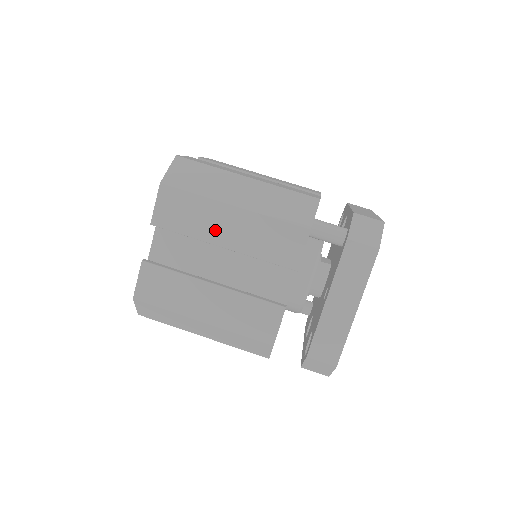
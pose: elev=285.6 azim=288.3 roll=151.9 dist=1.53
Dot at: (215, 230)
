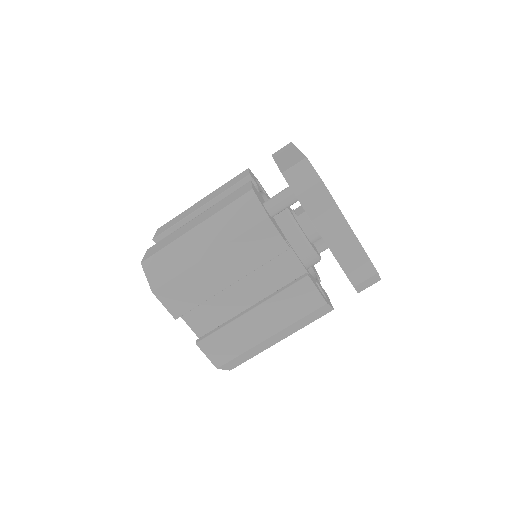
Dot at: (215, 281)
